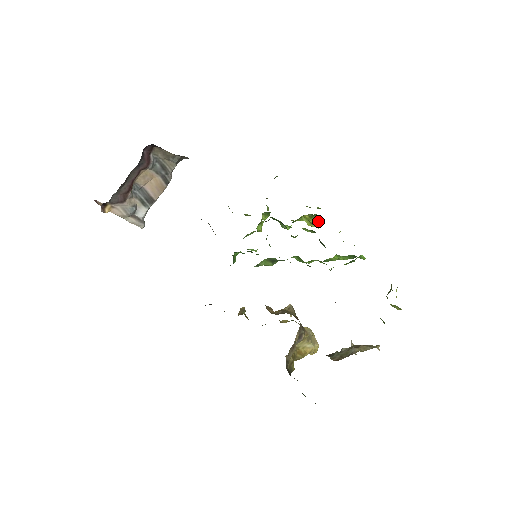
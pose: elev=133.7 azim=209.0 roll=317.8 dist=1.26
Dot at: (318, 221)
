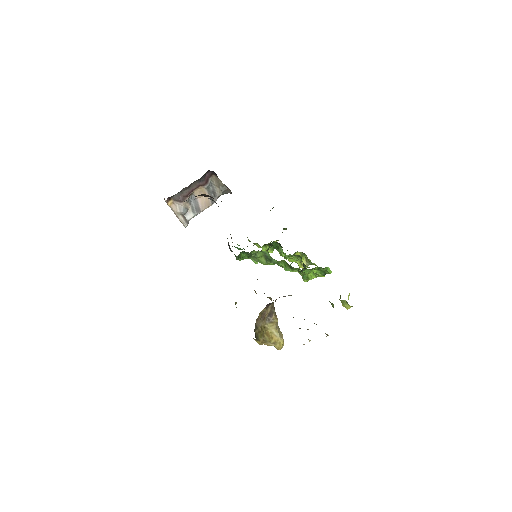
Dot at: (307, 262)
